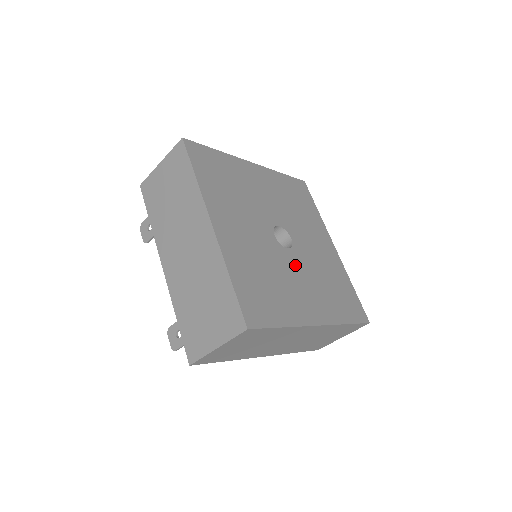
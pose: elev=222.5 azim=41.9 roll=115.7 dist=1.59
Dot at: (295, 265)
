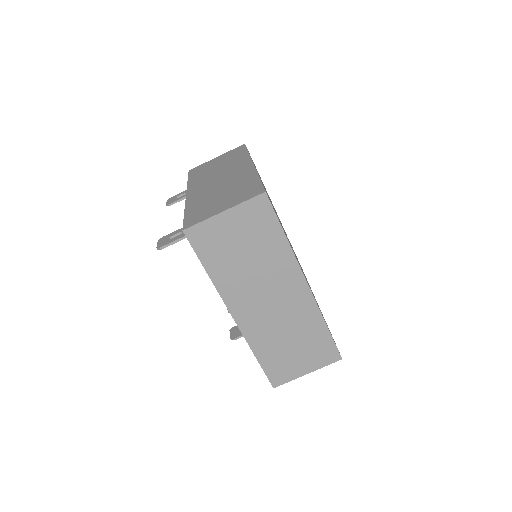
Dot at: (295, 255)
